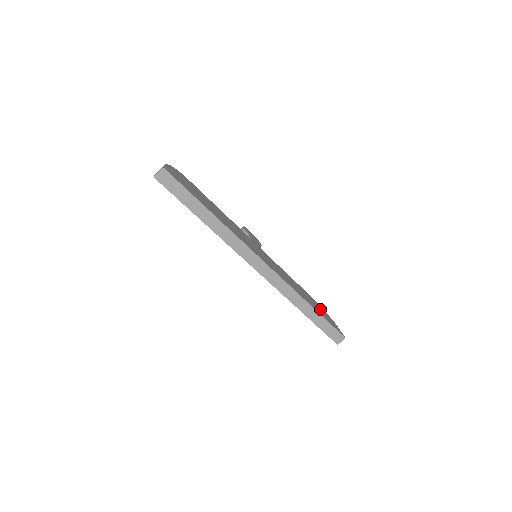
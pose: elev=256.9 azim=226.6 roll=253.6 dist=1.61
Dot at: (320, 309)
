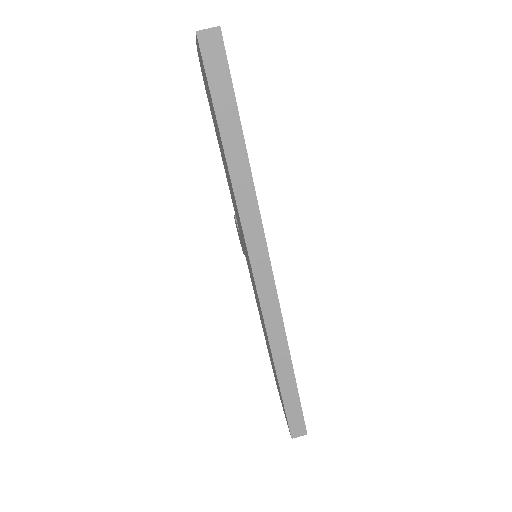
Dot at: occluded
